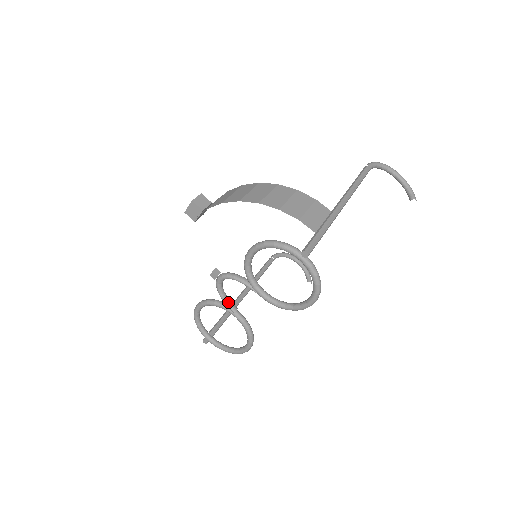
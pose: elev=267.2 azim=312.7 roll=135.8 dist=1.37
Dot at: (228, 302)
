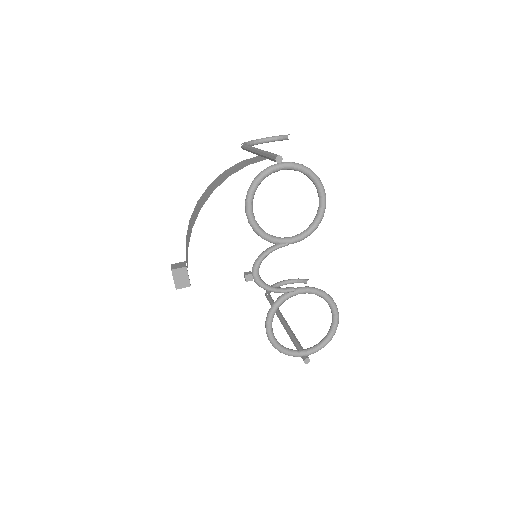
Dot at: (281, 289)
